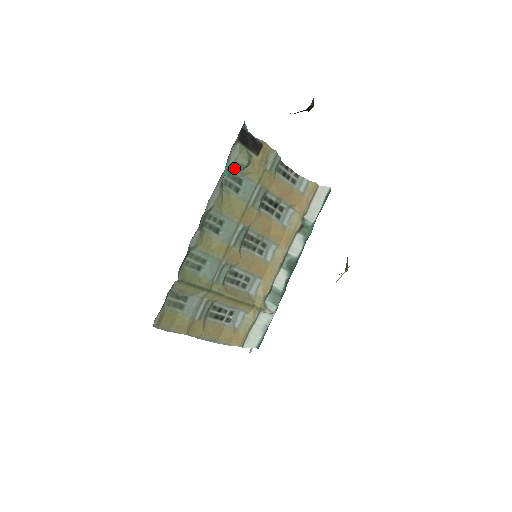
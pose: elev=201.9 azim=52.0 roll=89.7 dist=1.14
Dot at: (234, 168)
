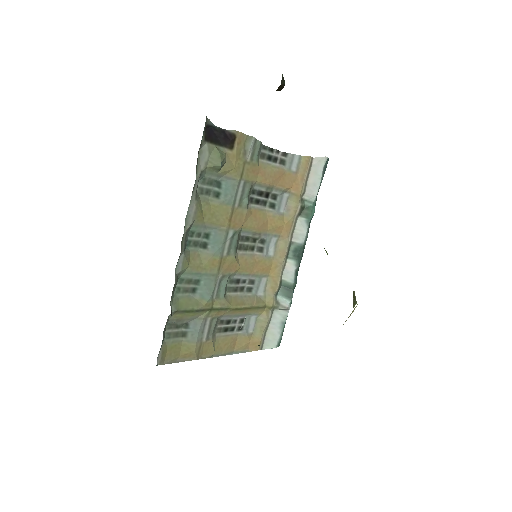
Dot at: (207, 172)
